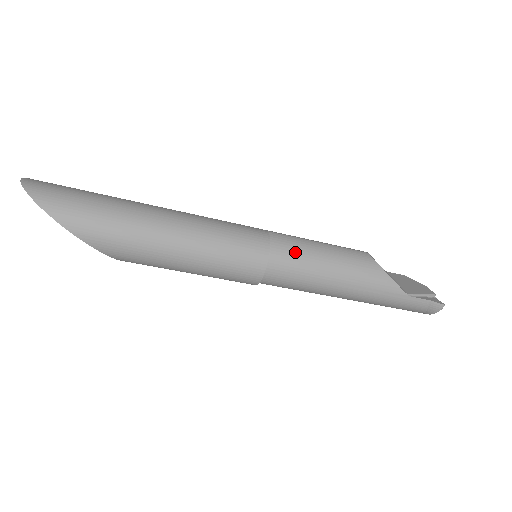
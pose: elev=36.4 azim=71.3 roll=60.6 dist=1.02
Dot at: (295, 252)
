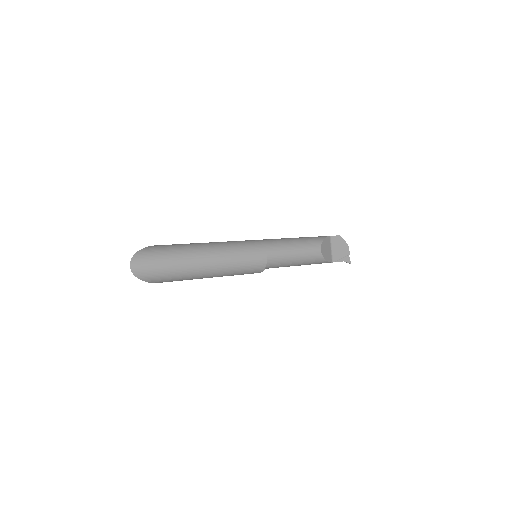
Dot at: (279, 263)
